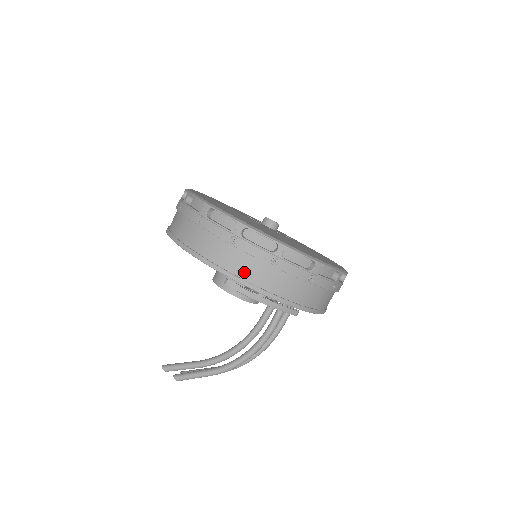
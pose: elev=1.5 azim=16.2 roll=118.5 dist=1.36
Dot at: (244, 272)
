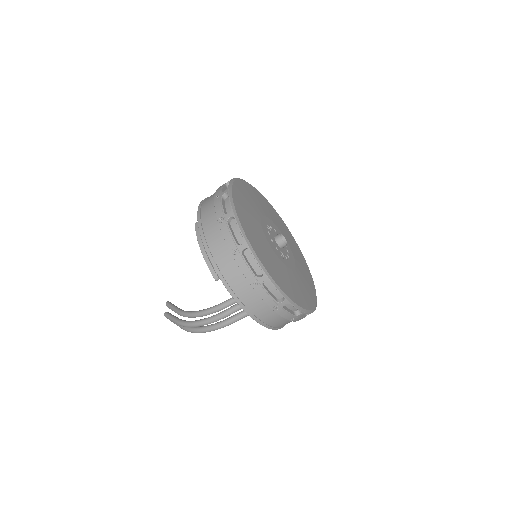
Dot at: (205, 218)
